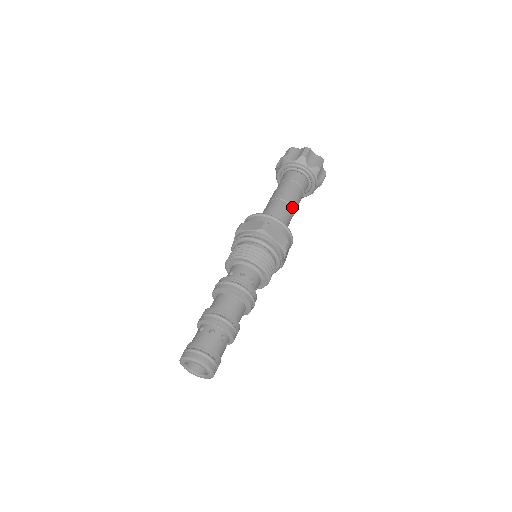
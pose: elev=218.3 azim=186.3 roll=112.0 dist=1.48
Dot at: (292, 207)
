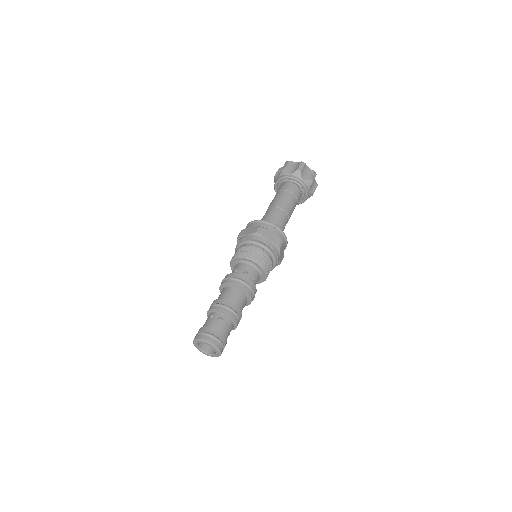
Dot at: occluded
